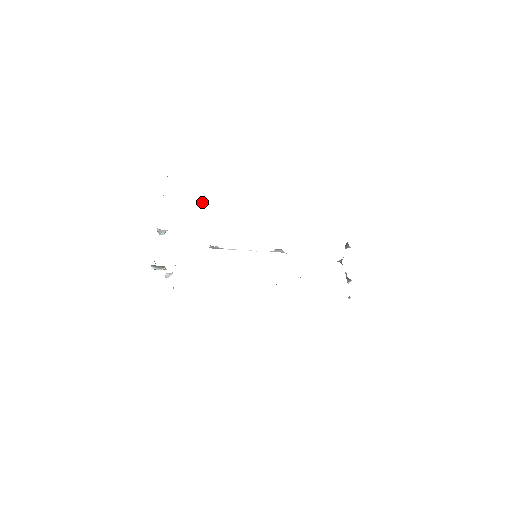
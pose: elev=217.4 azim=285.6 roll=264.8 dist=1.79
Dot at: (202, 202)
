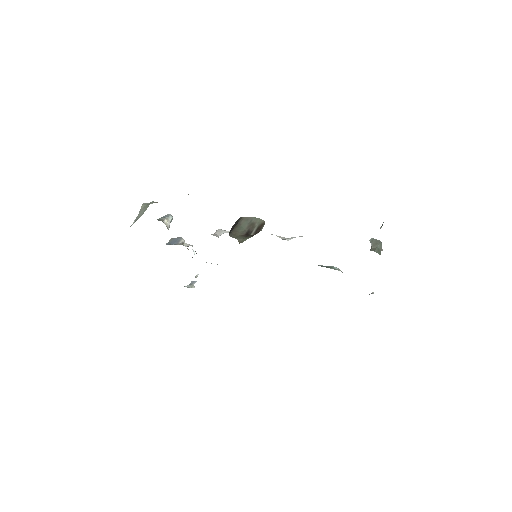
Dot at: occluded
